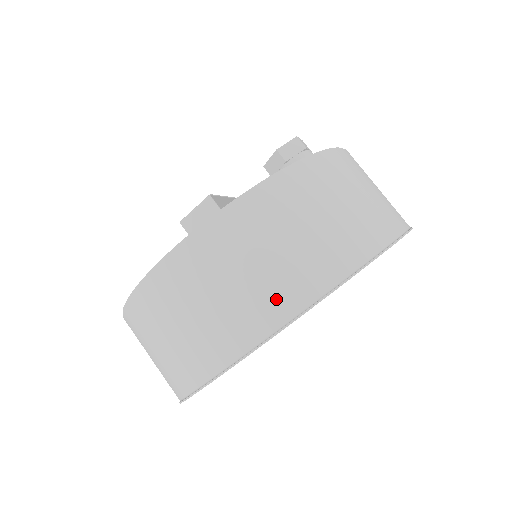
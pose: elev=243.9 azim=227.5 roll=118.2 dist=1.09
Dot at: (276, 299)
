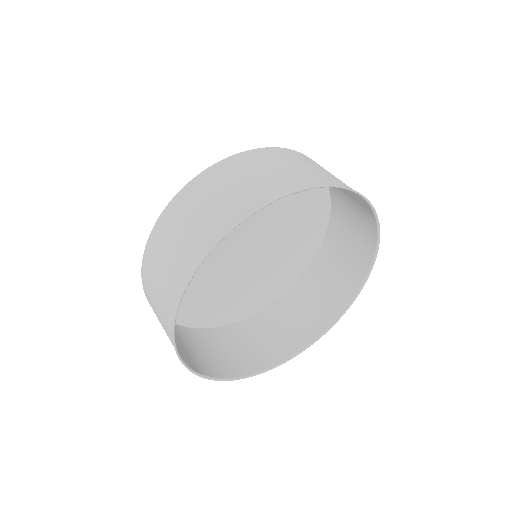
Dot at: (210, 230)
